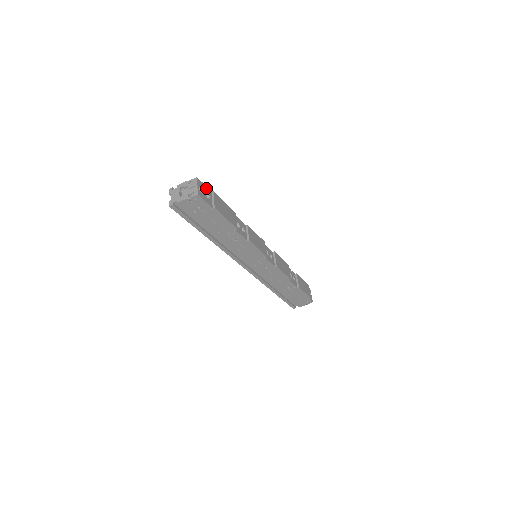
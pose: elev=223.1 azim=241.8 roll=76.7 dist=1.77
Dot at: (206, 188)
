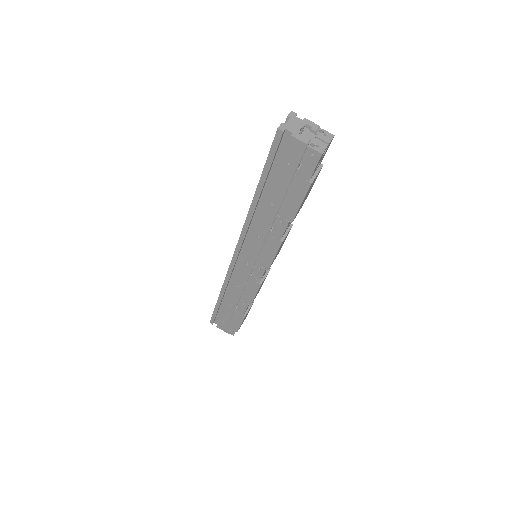
Dot at: (324, 155)
